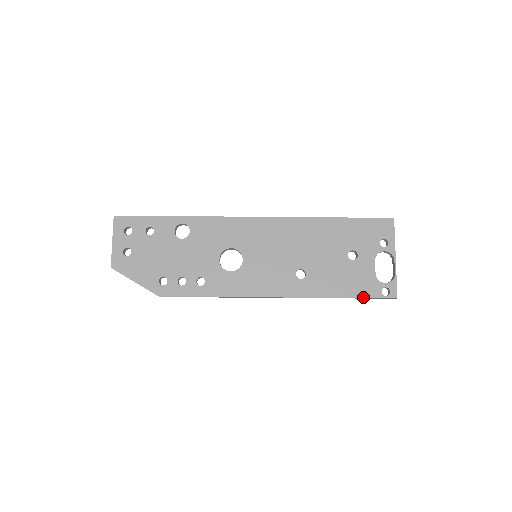
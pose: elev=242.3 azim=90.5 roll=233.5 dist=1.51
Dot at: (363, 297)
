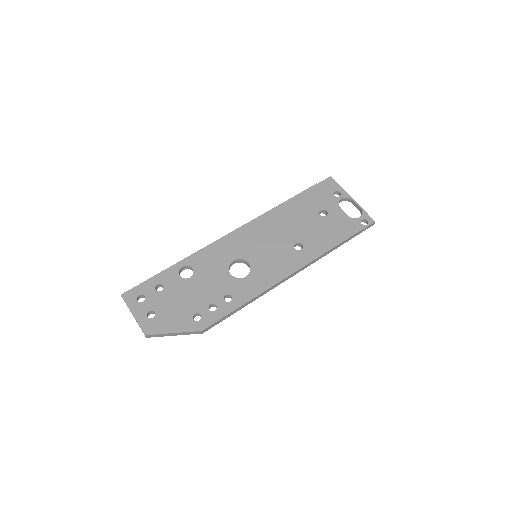
Dot at: (353, 234)
